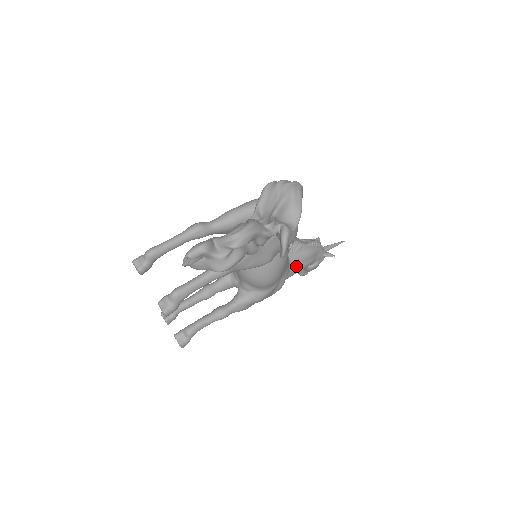
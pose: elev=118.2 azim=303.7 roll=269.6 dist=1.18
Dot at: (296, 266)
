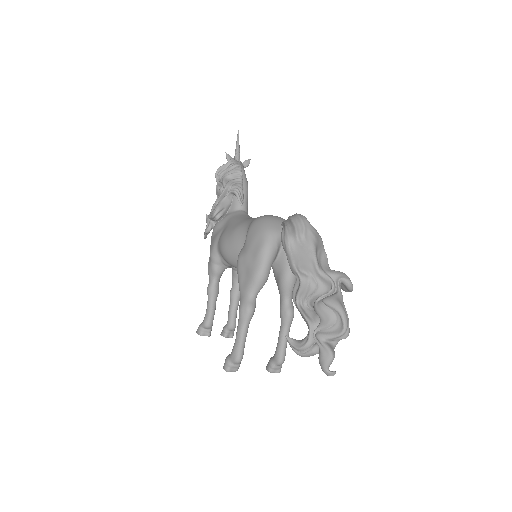
Dot at: occluded
